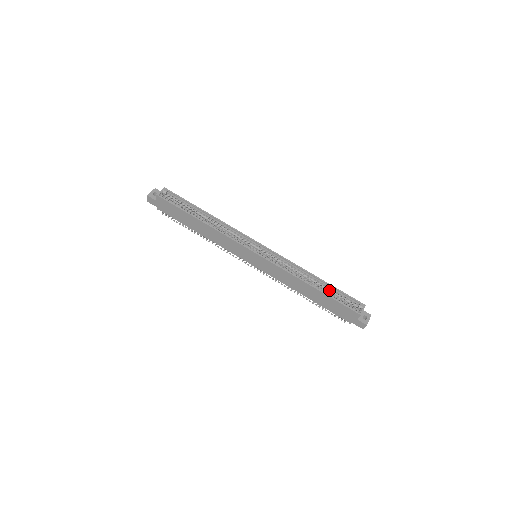
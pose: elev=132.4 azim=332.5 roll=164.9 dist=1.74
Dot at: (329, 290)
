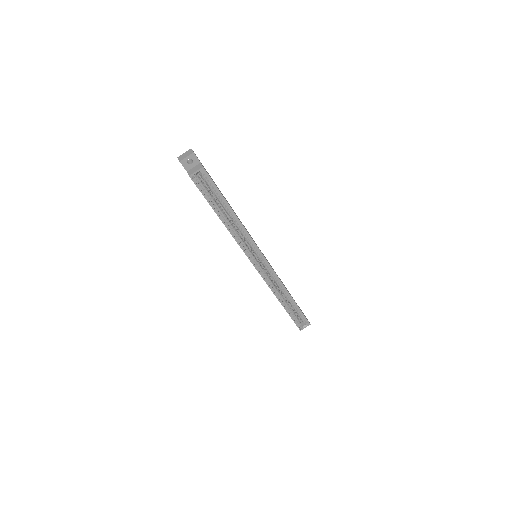
Dot at: (293, 307)
